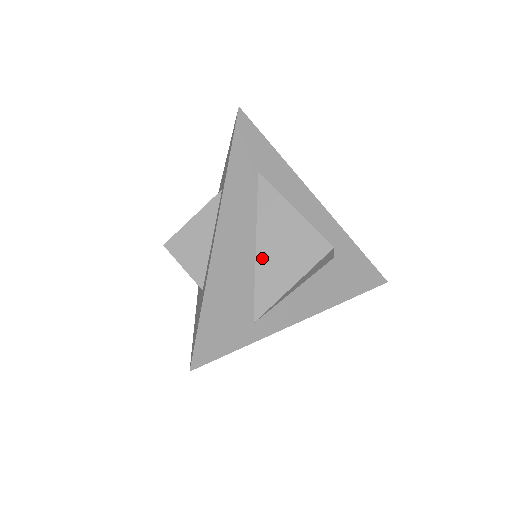
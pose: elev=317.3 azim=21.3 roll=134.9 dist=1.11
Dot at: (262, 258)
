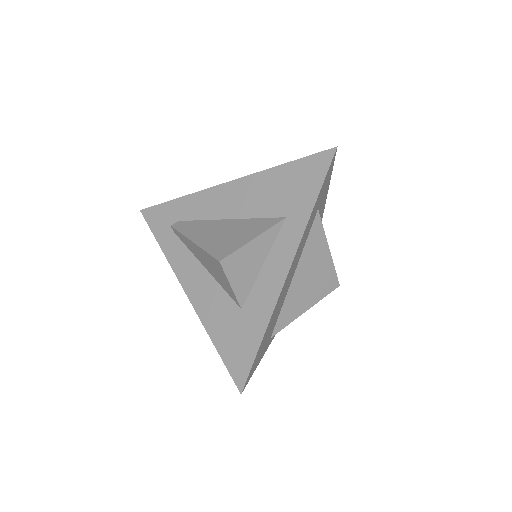
Dot at: (294, 287)
